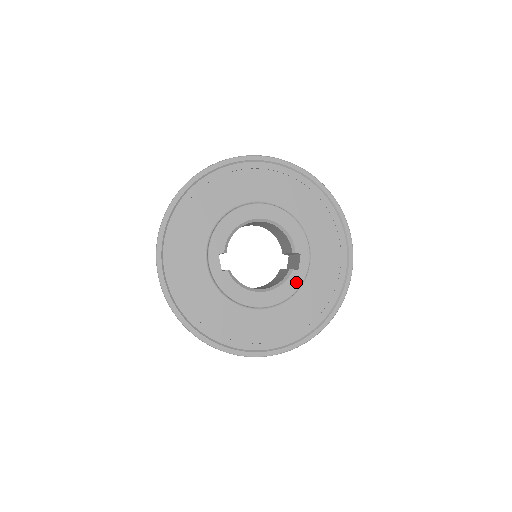
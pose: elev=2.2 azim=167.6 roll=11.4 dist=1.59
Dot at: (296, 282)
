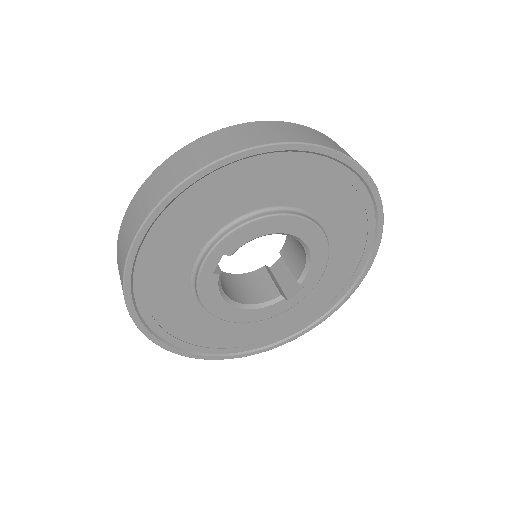
Dot at: (277, 310)
